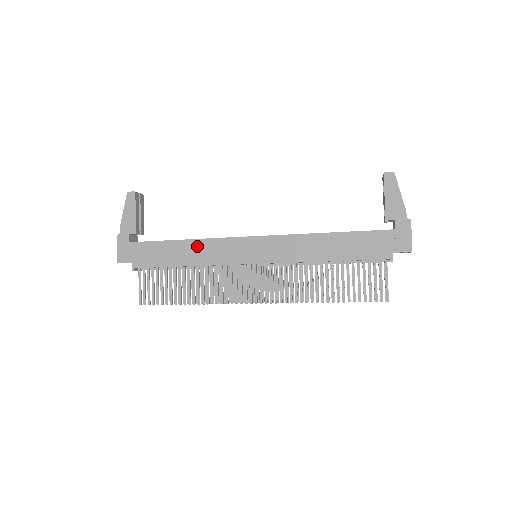
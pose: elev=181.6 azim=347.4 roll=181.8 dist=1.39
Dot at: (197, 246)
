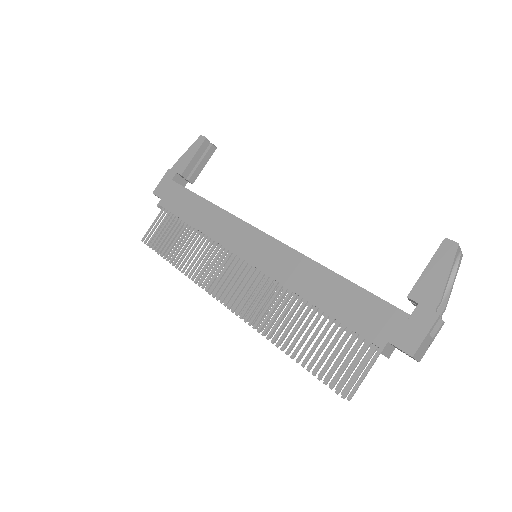
Dot at: (214, 213)
